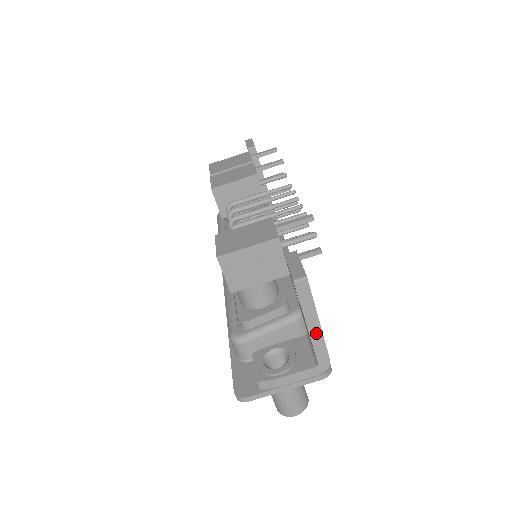
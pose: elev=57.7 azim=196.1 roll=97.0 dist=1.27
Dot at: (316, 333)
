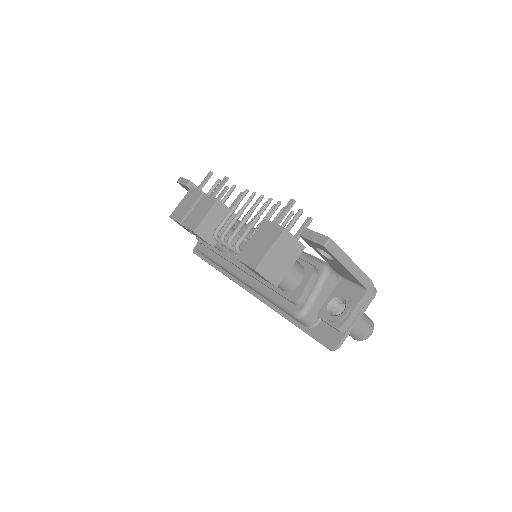
Dot at: (355, 270)
